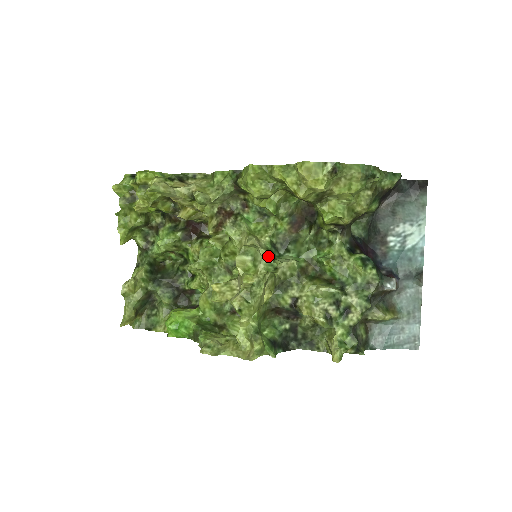
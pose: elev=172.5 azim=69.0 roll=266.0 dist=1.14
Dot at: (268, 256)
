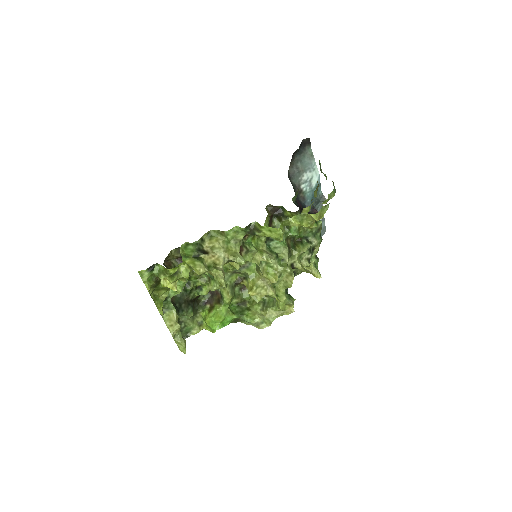
Dot at: (276, 257)
